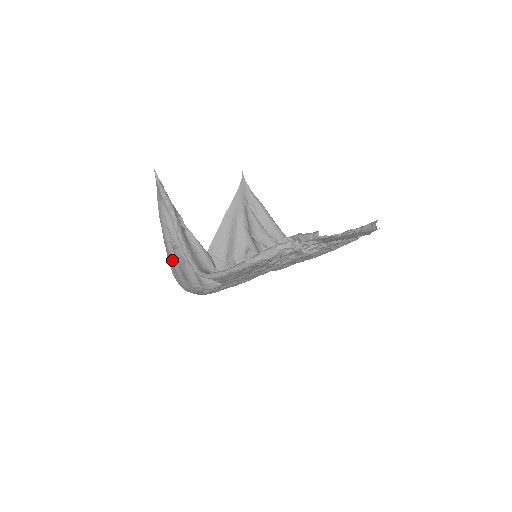
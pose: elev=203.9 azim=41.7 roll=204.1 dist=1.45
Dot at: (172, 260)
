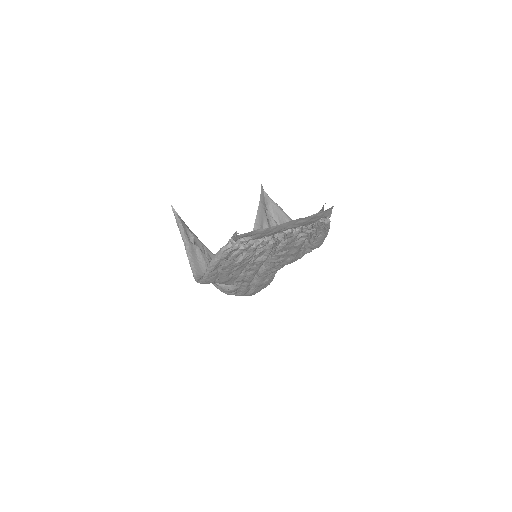
Dot at: occluded
